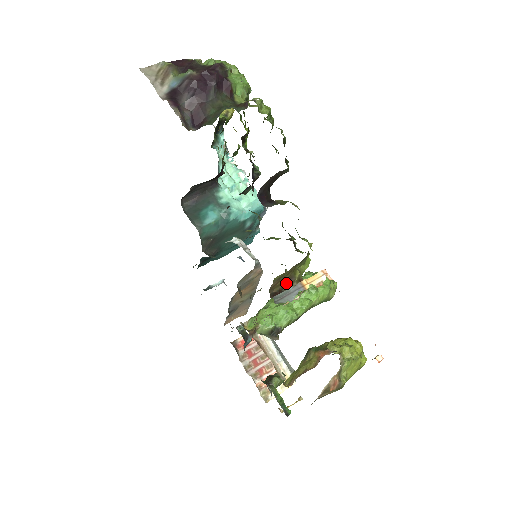
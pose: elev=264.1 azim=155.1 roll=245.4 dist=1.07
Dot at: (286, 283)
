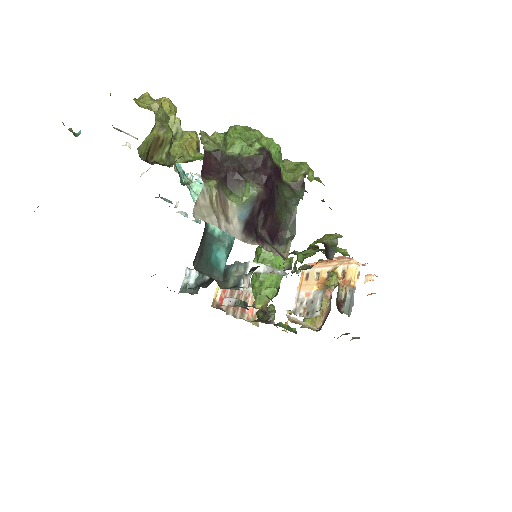
Dot at: (338, 291)
